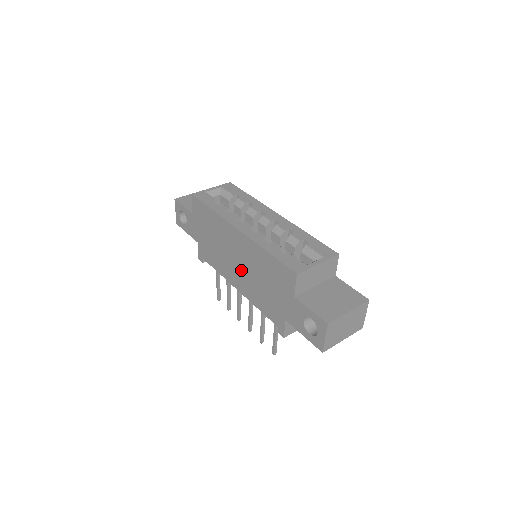
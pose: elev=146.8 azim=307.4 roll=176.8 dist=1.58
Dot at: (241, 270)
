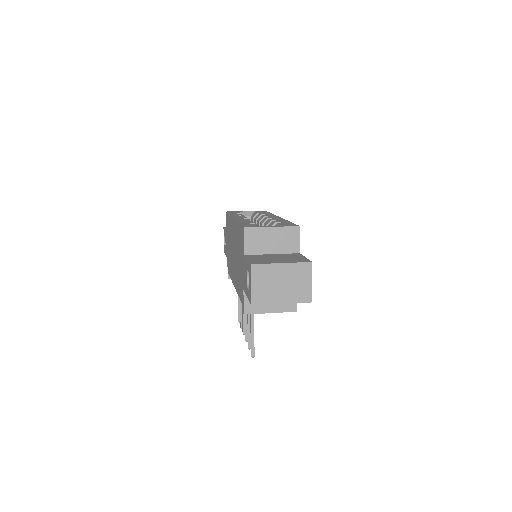
Dot at: (234, 261)
